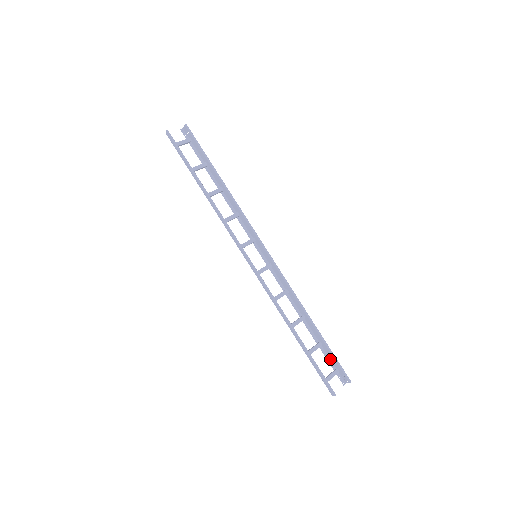
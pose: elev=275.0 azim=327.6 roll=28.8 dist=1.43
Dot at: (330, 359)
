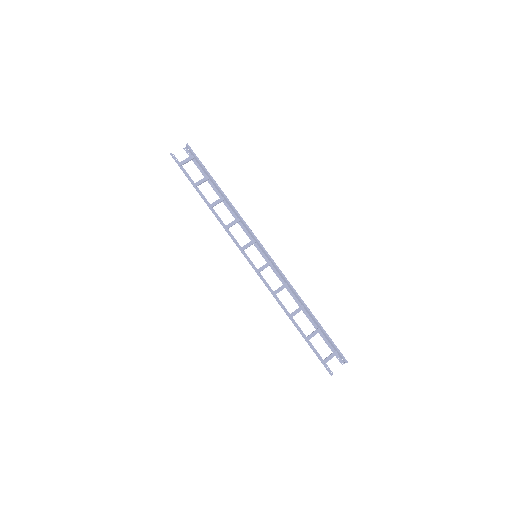
Dot at: (329, 342)
